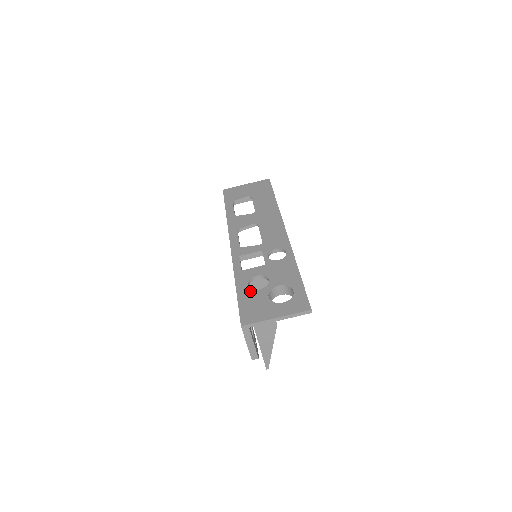
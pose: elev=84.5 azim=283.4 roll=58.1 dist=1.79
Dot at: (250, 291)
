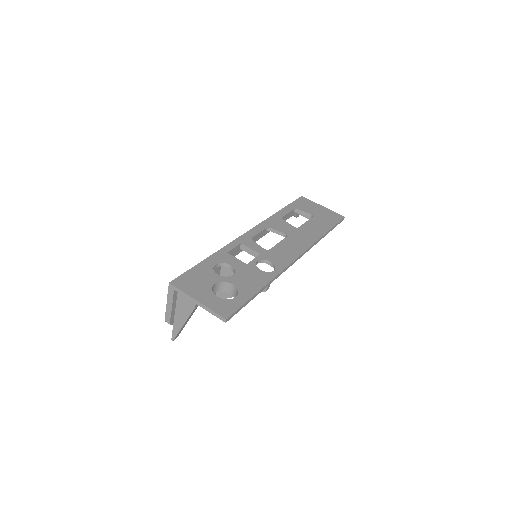
Dot at: (210, 269)
